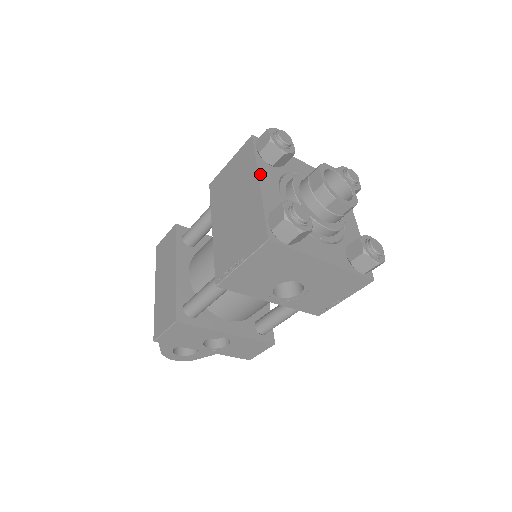
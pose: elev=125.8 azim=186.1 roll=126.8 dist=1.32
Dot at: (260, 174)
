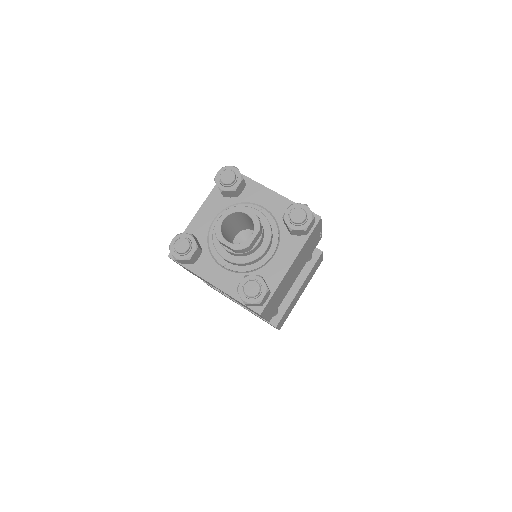
Dot at: (205, 204)
